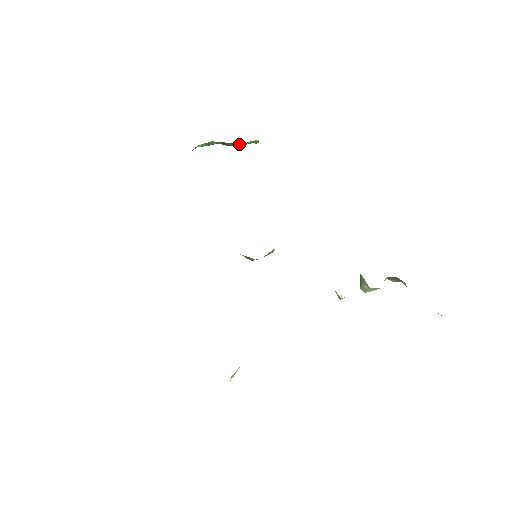
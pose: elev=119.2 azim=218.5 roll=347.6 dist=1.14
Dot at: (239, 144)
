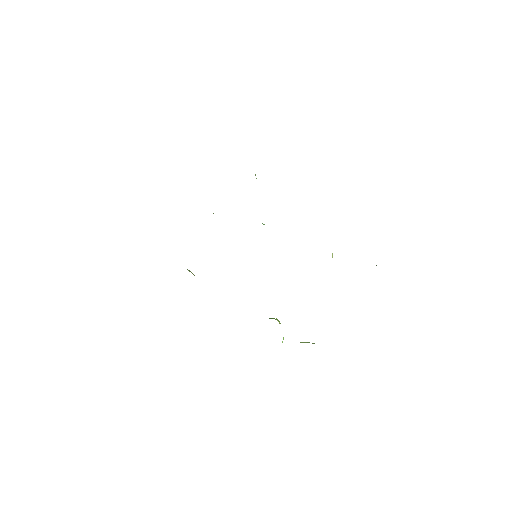
Dot at: occluded
